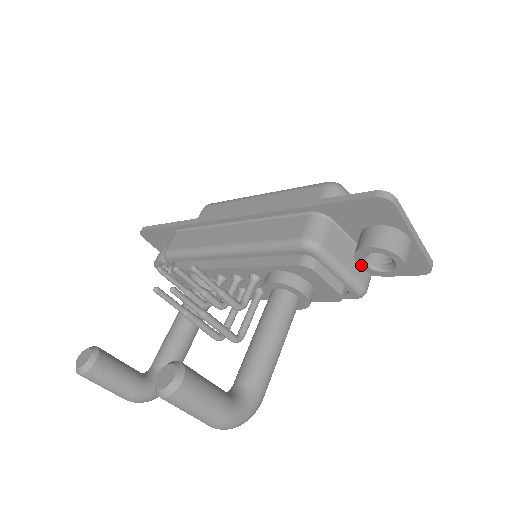
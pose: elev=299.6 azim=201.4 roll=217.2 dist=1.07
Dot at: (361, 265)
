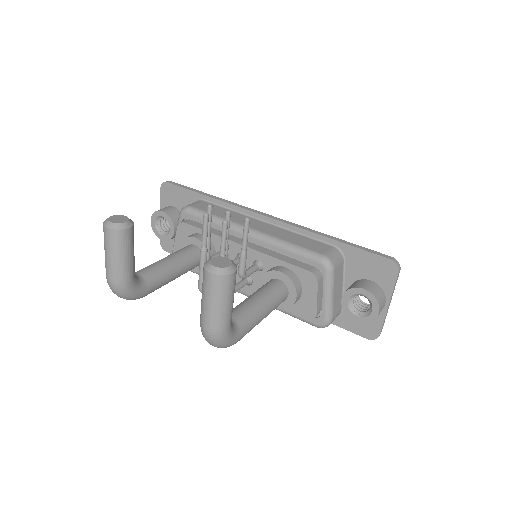
Dot at: (344, 301)
